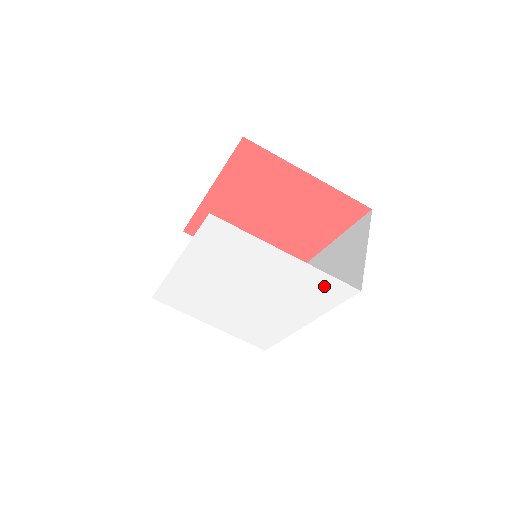
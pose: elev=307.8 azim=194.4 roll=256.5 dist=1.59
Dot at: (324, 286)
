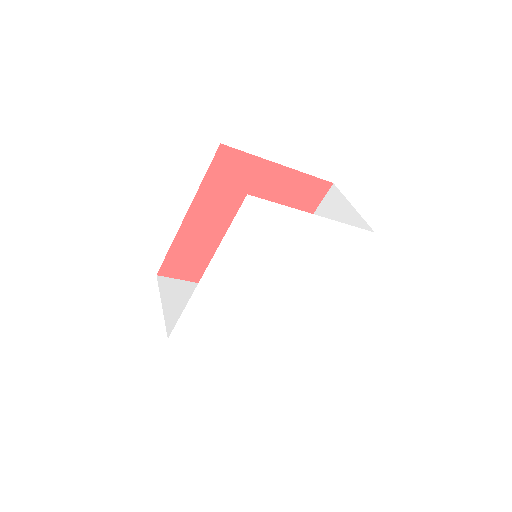
Dot at: (345, 241)
